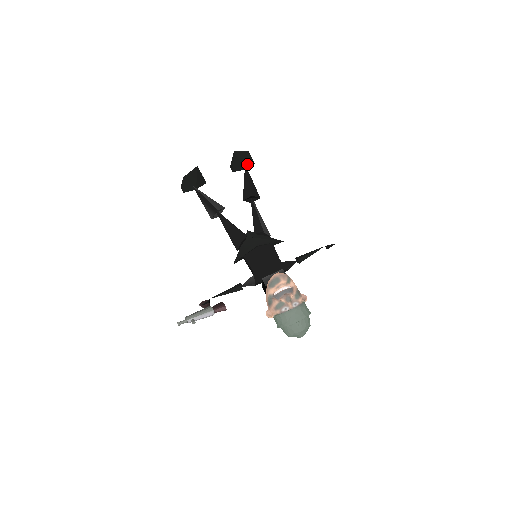
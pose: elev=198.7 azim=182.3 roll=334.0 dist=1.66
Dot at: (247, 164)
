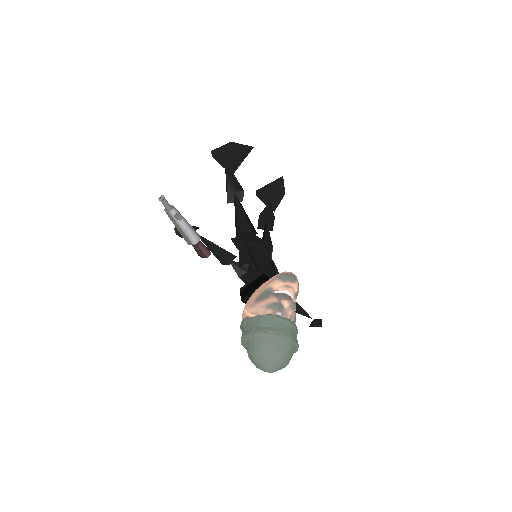
Dot at: (272, 203)
